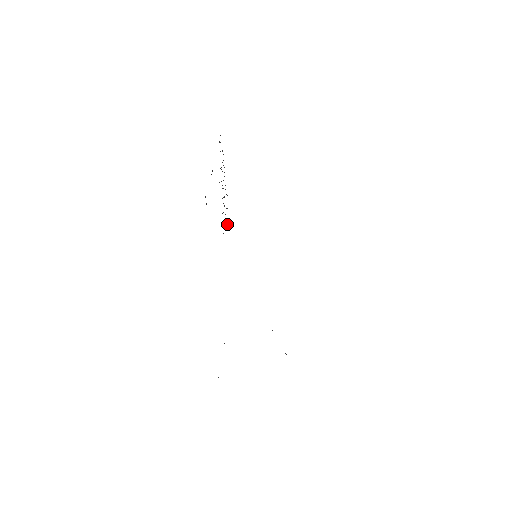
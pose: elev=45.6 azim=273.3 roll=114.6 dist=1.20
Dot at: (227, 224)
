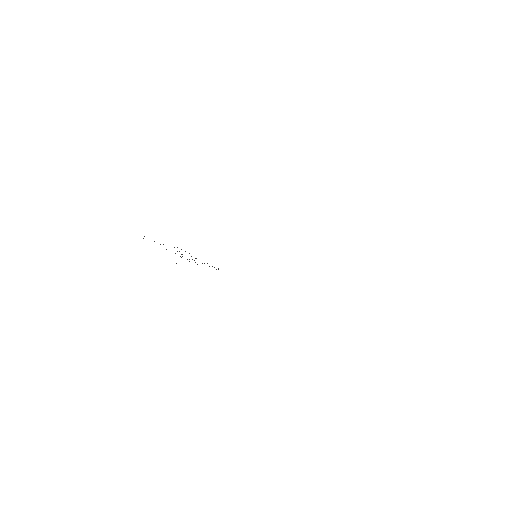
Dot at: (218, 268)
